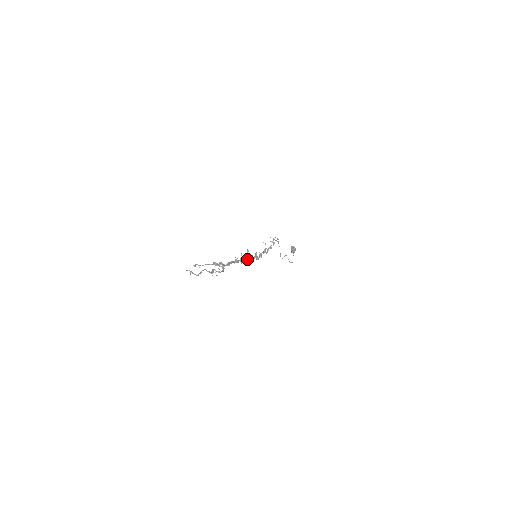
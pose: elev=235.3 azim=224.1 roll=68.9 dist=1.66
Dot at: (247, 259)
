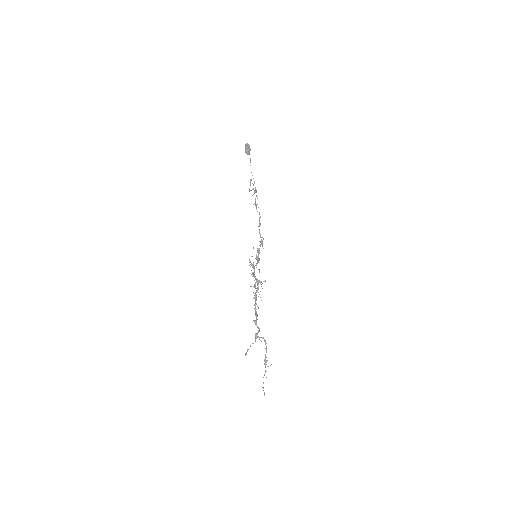
Dot at: (260, 283)
